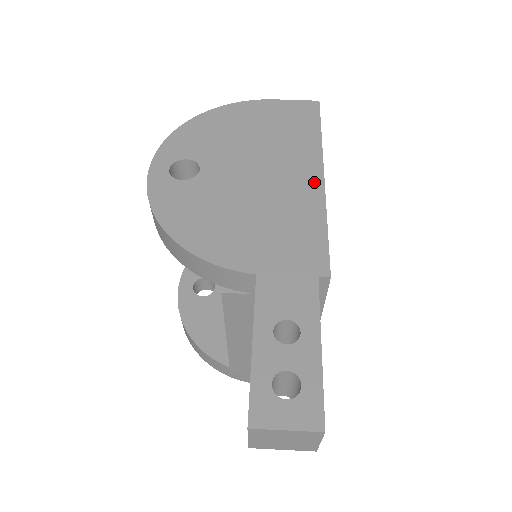
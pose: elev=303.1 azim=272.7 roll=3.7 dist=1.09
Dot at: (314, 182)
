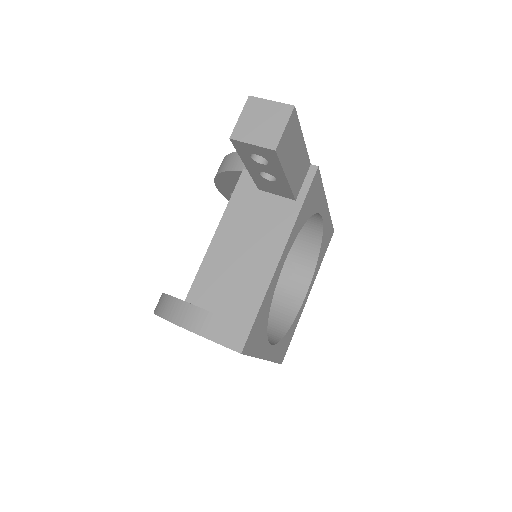
Dot at: occluded
